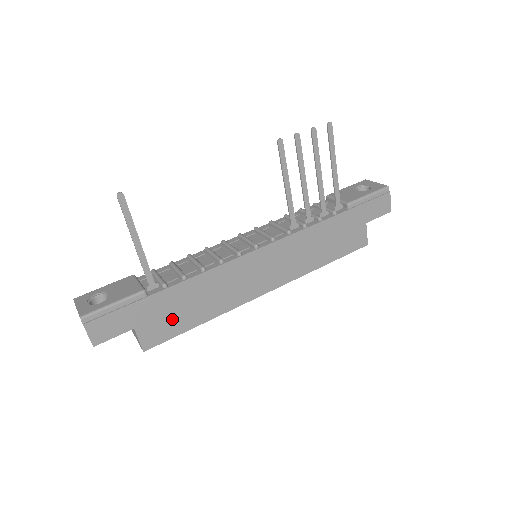
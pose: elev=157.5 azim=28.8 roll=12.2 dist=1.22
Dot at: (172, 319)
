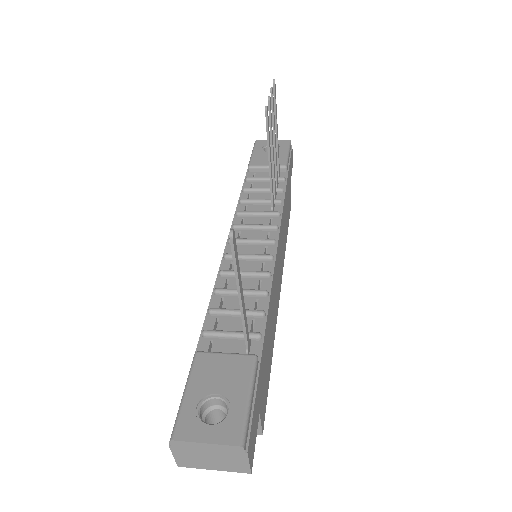
Dot at: (266, 373)
